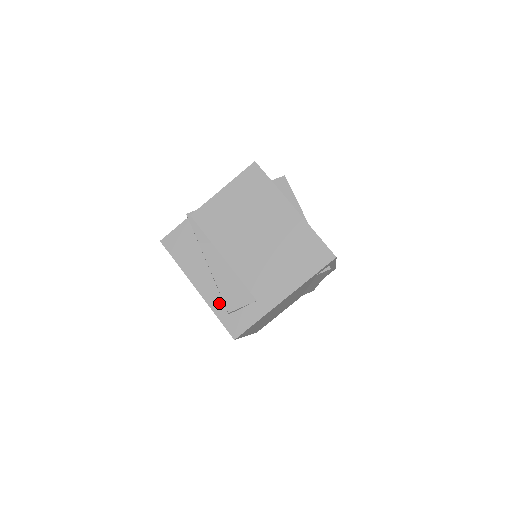
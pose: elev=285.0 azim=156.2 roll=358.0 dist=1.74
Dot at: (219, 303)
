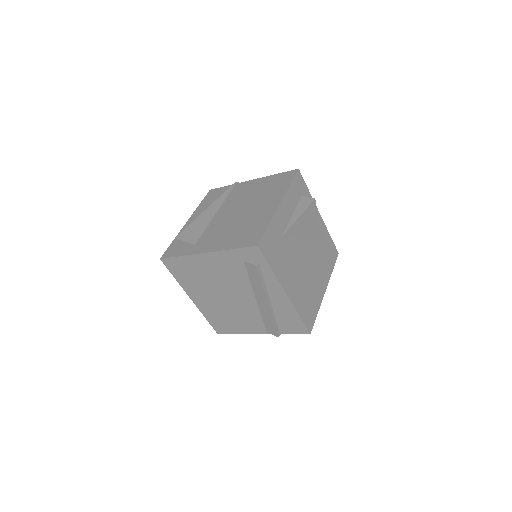
Dot at: occluded
